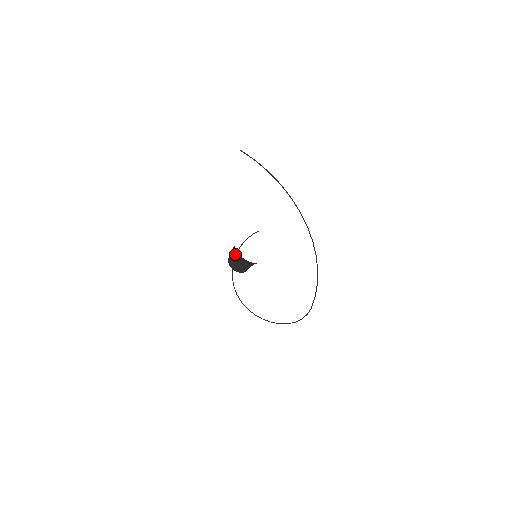
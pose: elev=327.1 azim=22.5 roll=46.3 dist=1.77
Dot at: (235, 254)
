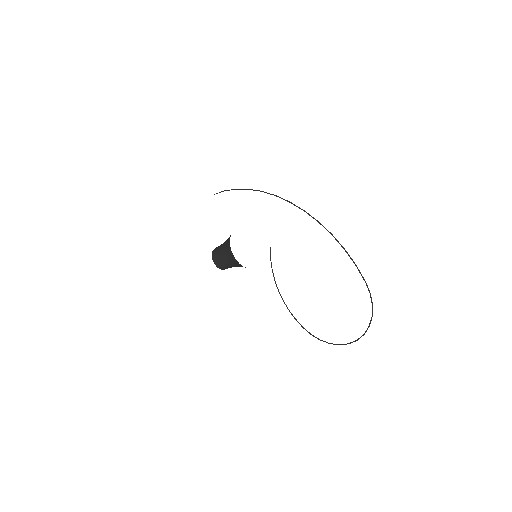
Dot at: (235, 265)
